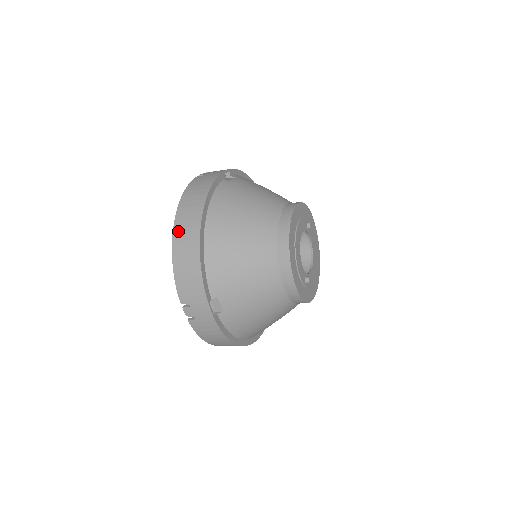
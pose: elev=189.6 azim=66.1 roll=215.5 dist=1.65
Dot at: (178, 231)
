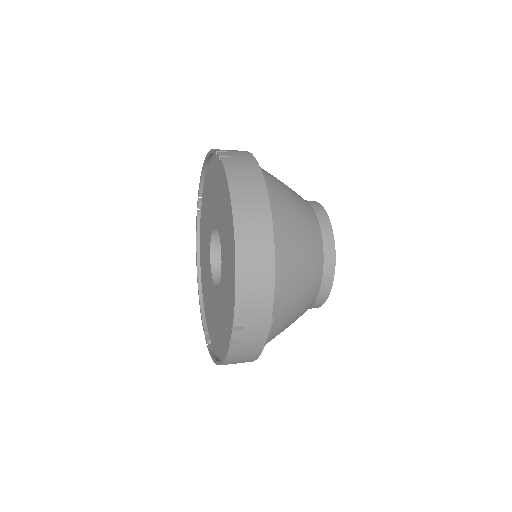
Dot at: (242, 235)
